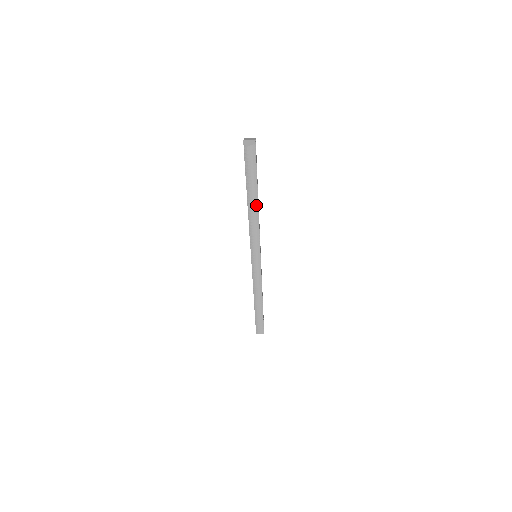
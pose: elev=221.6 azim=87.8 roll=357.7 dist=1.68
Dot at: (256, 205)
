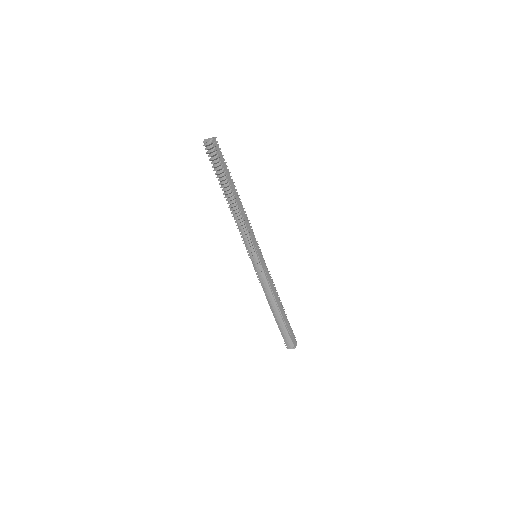
Dot at: (232, 199)
